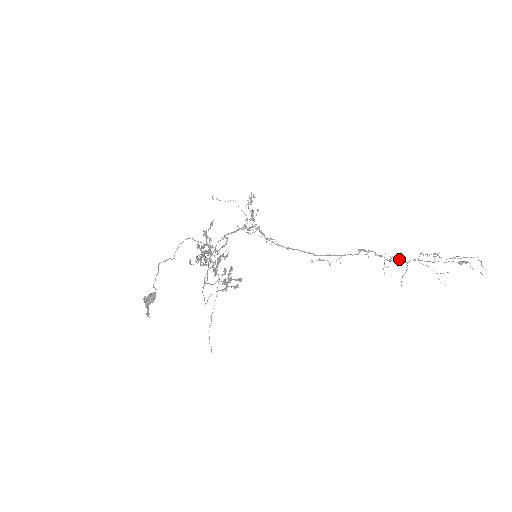
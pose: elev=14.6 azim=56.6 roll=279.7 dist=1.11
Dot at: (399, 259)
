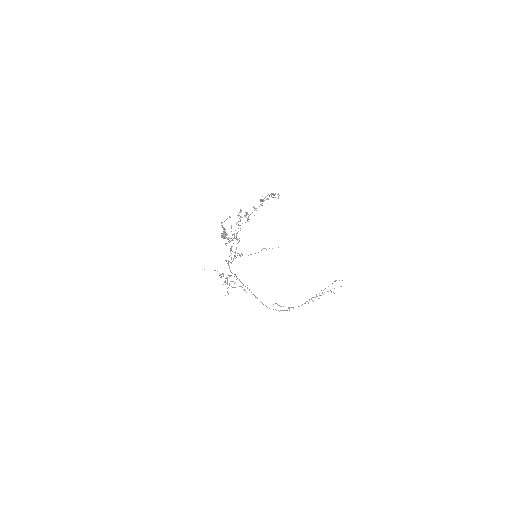
Dot at: occluded
